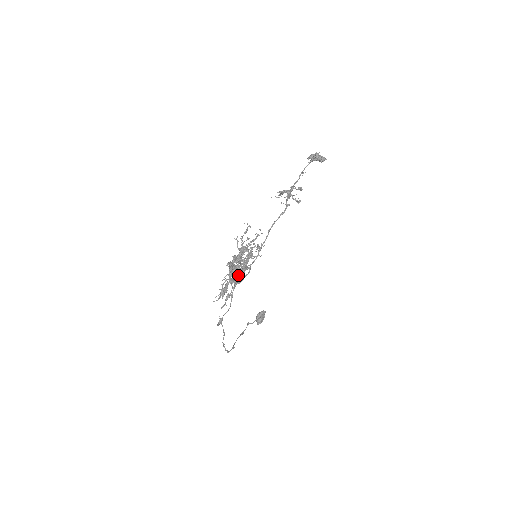
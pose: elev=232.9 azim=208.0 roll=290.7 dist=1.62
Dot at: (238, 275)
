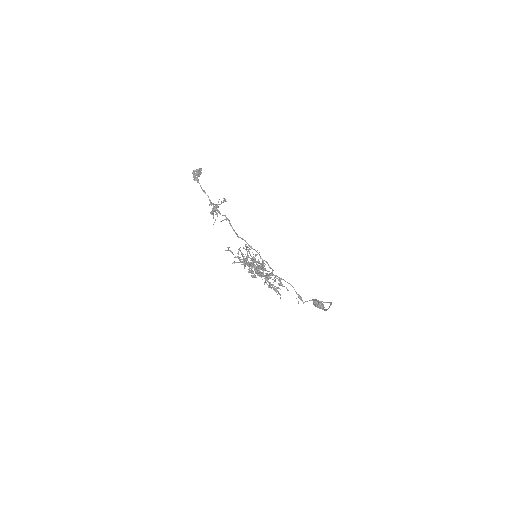
Dot at: (265, 270)
